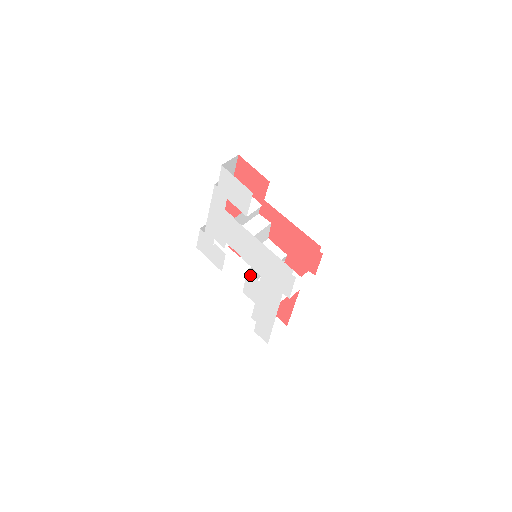
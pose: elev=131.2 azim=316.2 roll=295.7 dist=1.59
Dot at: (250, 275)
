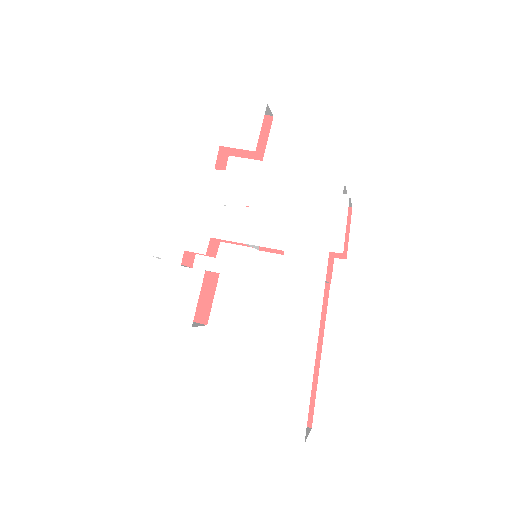
Dot at: (260, 269)
